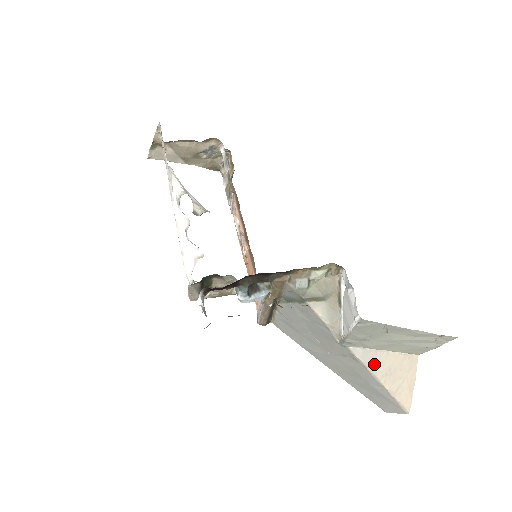
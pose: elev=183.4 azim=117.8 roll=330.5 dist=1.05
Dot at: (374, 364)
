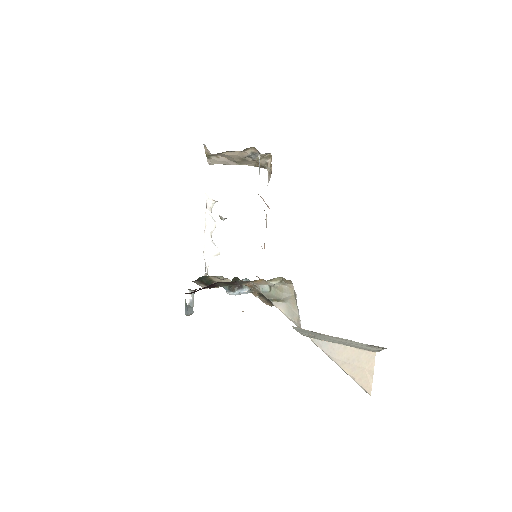
Dot at: (333, 353)
